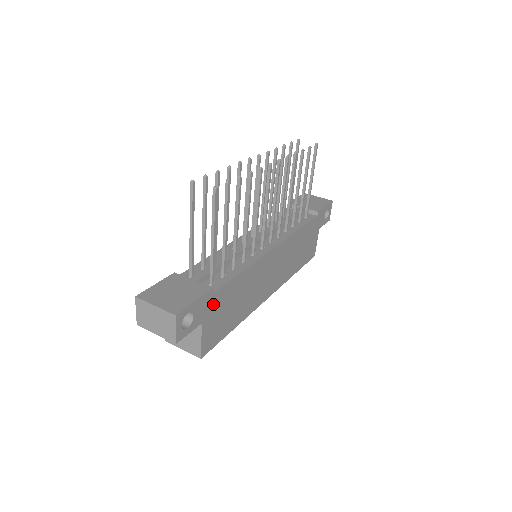
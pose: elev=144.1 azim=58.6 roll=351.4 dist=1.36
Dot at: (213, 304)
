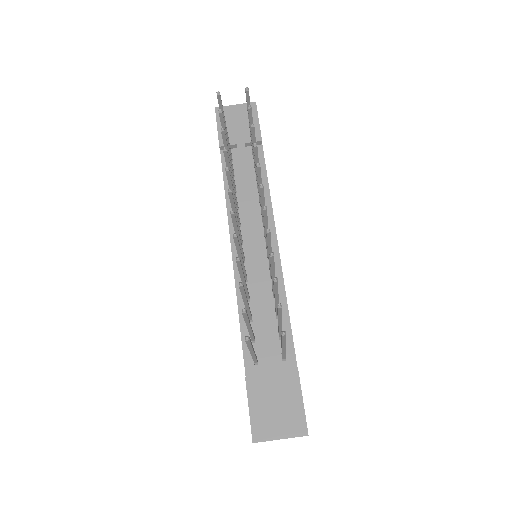
Dot at: occluded
